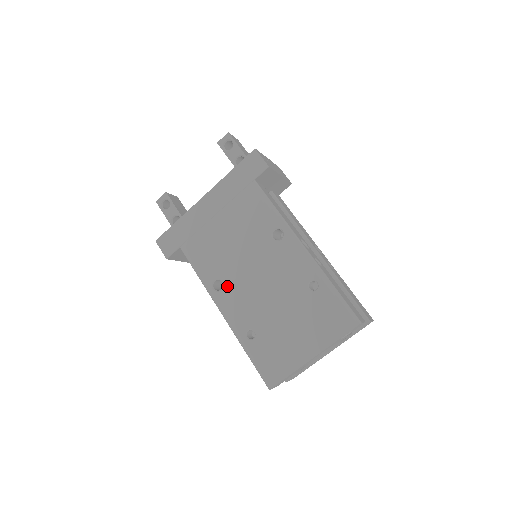
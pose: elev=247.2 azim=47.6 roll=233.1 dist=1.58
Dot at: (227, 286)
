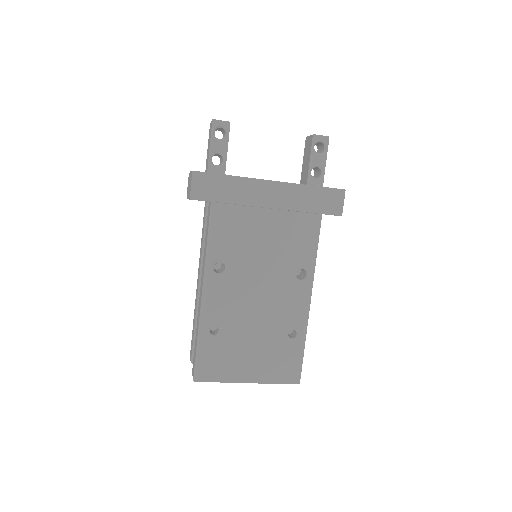
Dot at: (227, 276)
